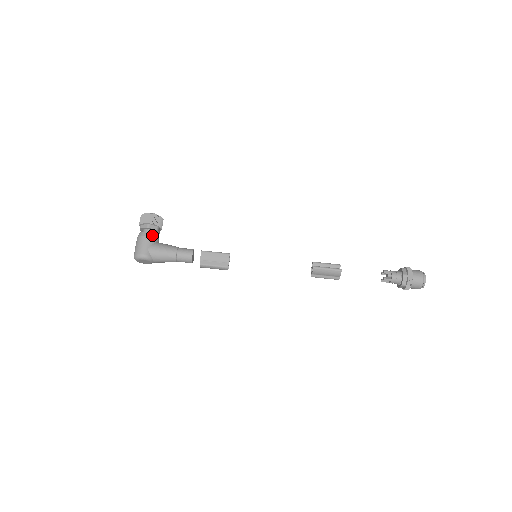
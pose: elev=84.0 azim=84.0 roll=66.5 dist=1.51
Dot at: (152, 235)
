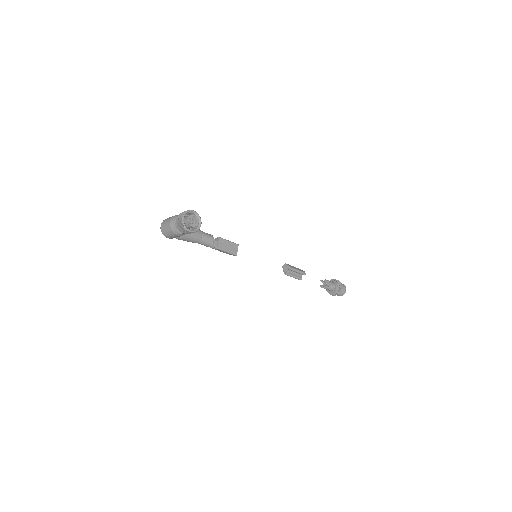
Dot at: occluded
